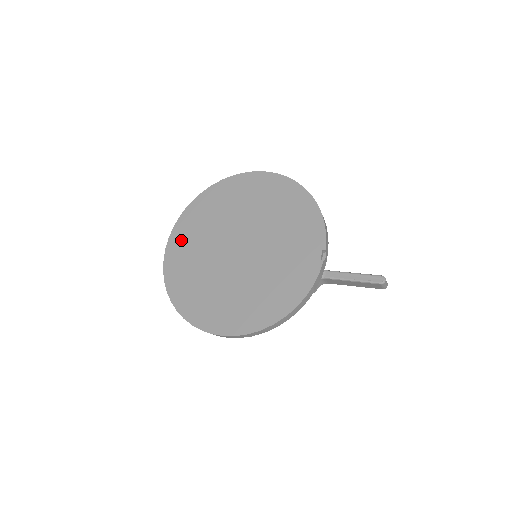
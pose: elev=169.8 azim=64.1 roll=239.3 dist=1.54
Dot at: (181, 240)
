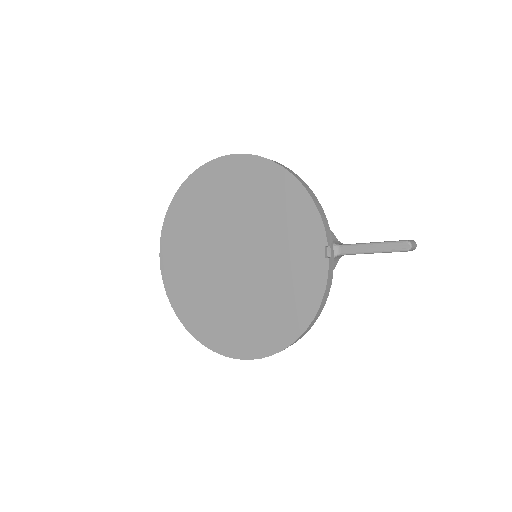
Dot at: (172, 257)
